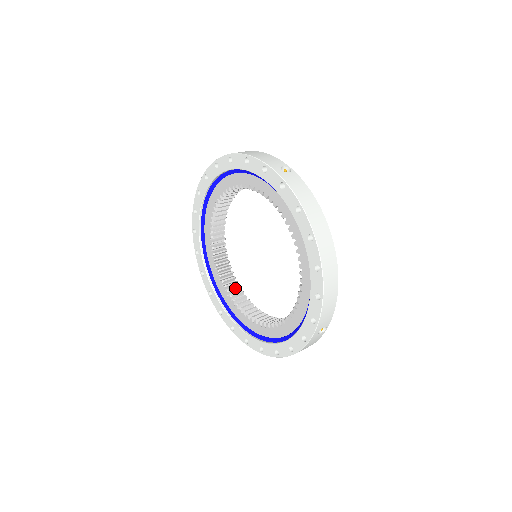
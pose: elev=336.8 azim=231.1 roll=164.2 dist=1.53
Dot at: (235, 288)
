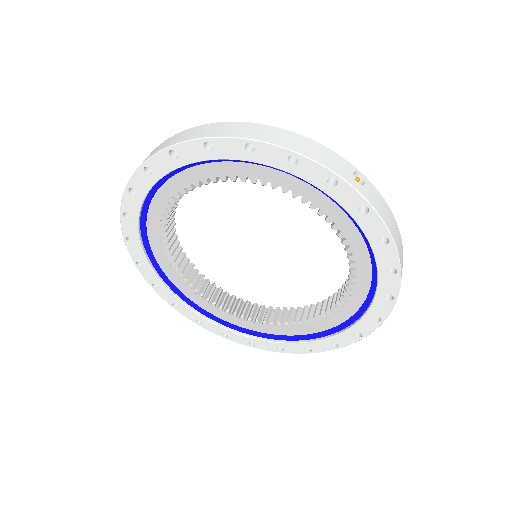
Dot at: (195, 276)
